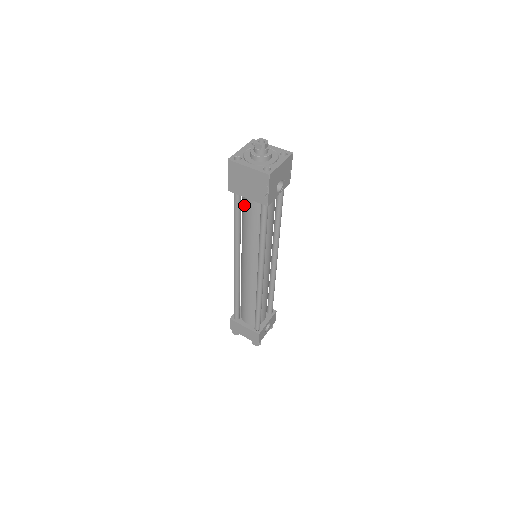
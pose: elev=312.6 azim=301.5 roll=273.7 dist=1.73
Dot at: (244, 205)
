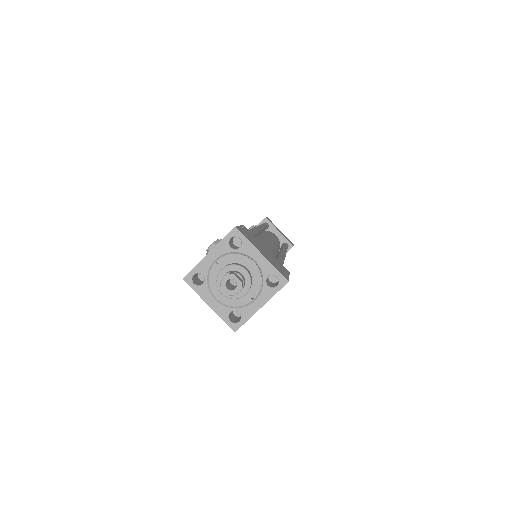
Dot at: occluded
